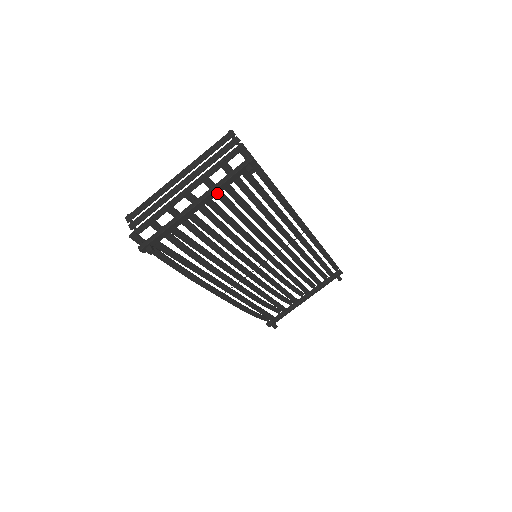
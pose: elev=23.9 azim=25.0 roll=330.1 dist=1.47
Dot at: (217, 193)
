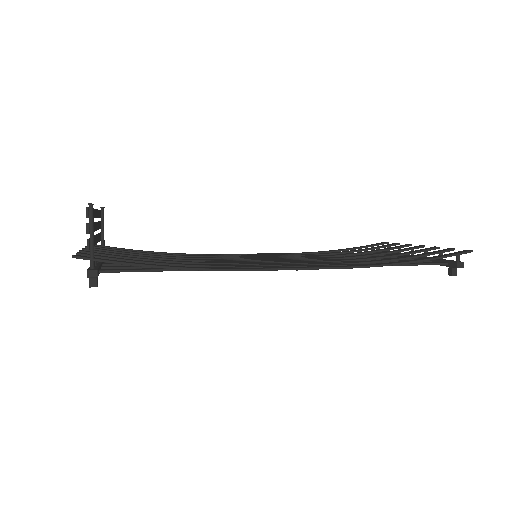
Dot at: occluded
